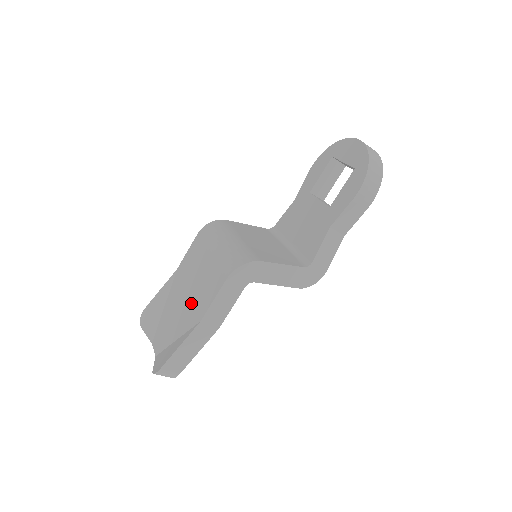
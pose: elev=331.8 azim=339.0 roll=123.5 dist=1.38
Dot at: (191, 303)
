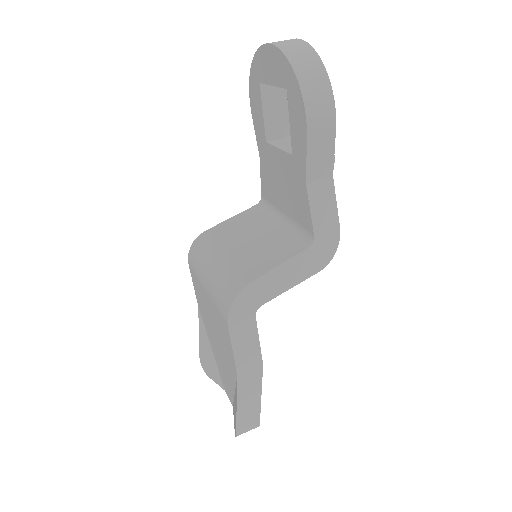
Dot at: (222, 351)
